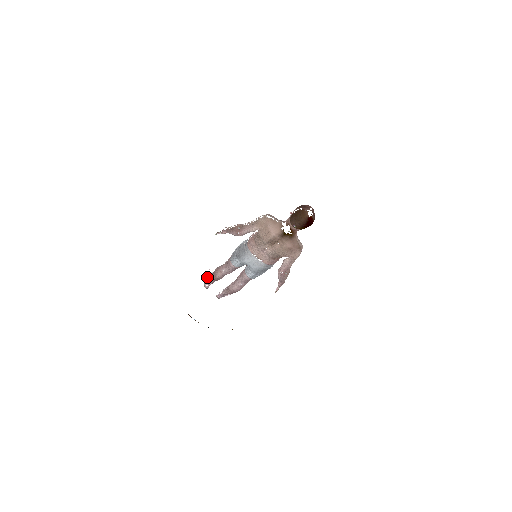
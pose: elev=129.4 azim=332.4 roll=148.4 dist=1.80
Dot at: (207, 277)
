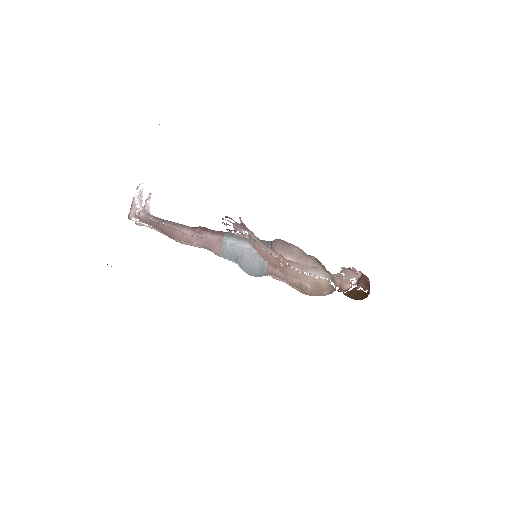
Dot at: (135, 205)
